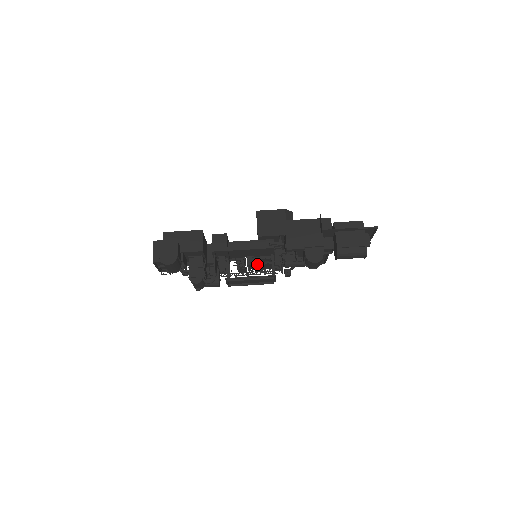
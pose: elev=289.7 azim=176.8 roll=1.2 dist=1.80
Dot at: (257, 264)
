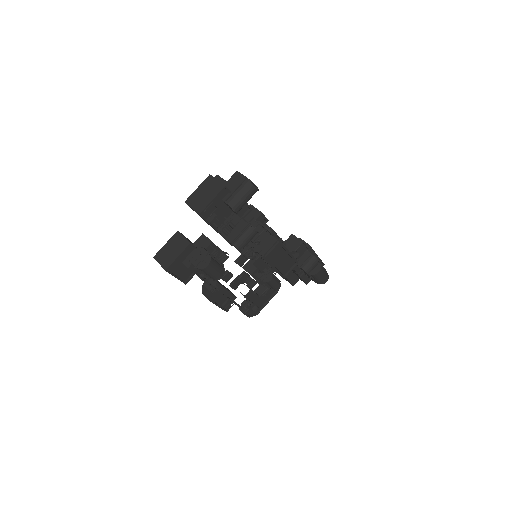
Dot at: occluded
